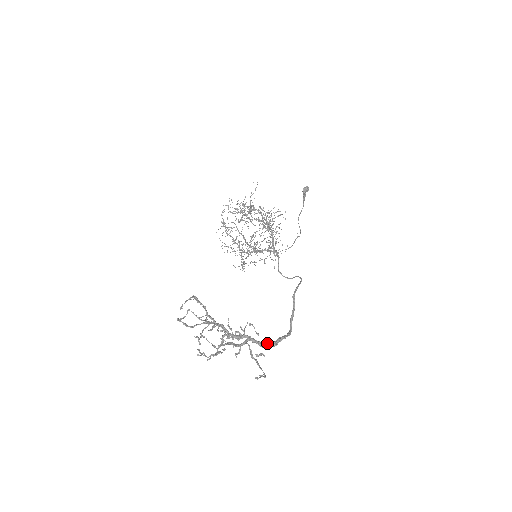
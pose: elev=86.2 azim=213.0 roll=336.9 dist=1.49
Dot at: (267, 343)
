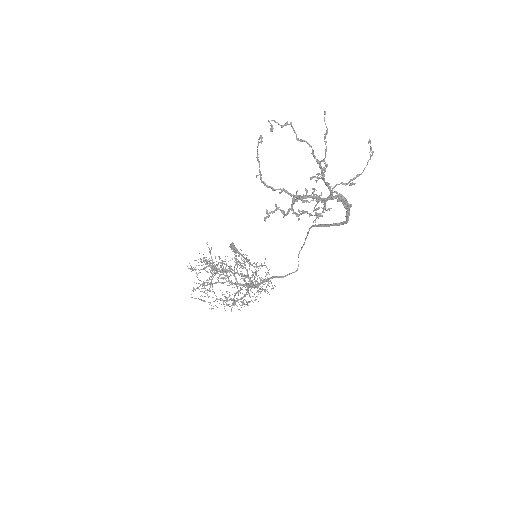
Dot at: (344, 206)
